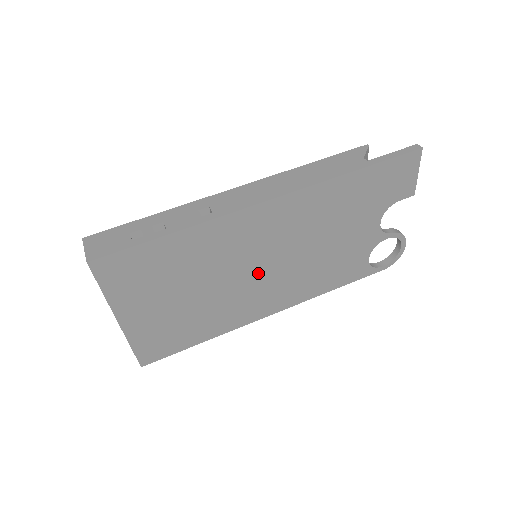
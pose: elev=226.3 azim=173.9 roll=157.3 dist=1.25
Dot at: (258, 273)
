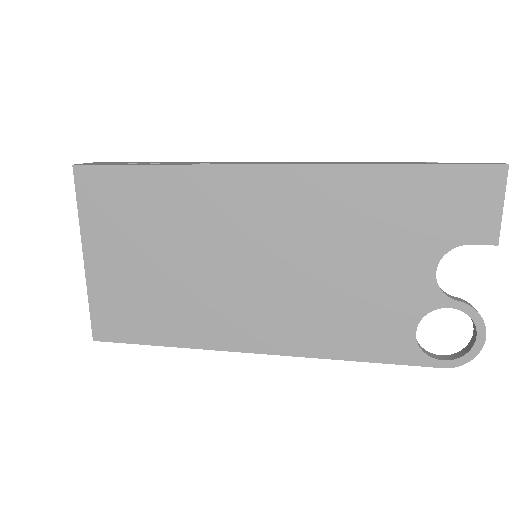
Dot at: (246, 271)
